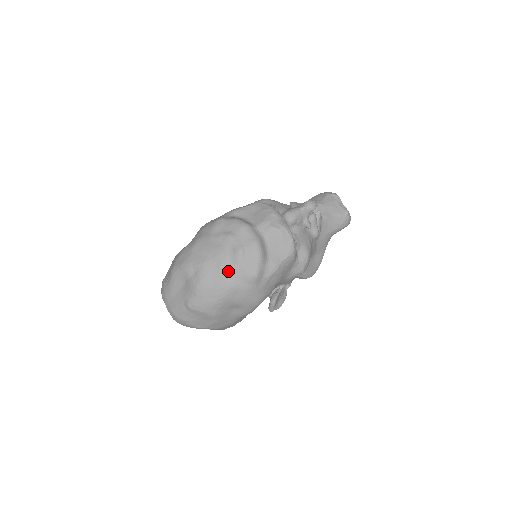
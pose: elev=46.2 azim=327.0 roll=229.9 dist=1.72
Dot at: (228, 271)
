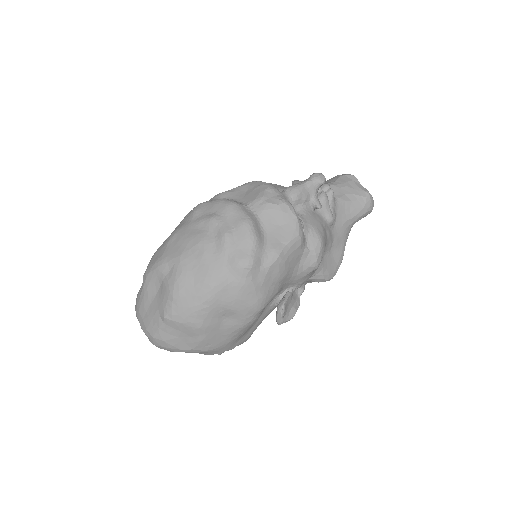
Dot at: (212, 262)
